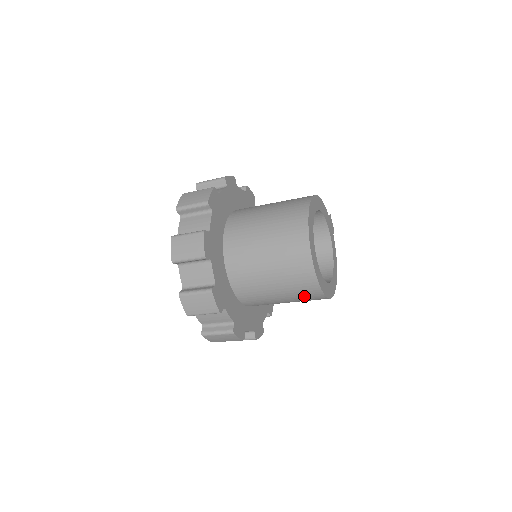
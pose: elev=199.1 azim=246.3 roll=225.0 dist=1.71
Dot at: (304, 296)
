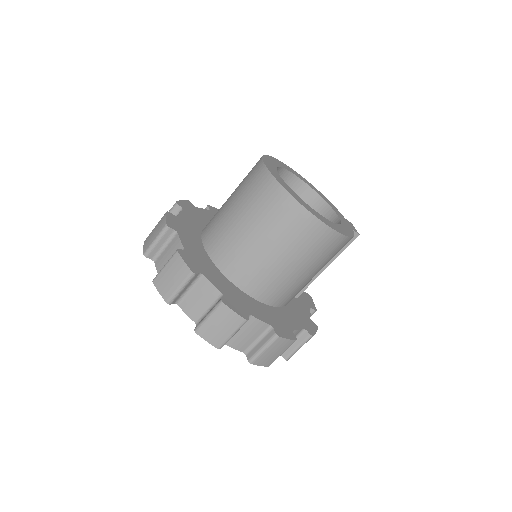
Dot at: (263, 202)
